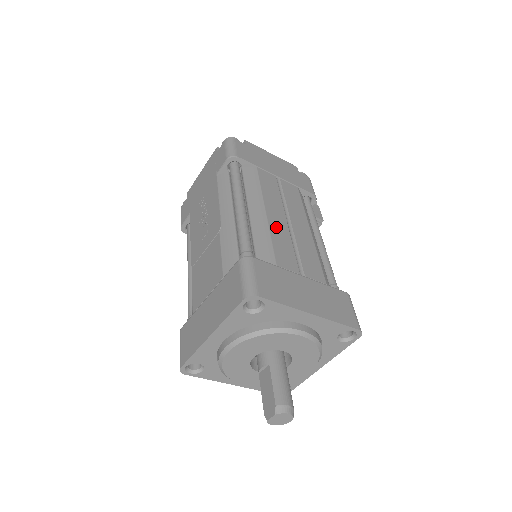
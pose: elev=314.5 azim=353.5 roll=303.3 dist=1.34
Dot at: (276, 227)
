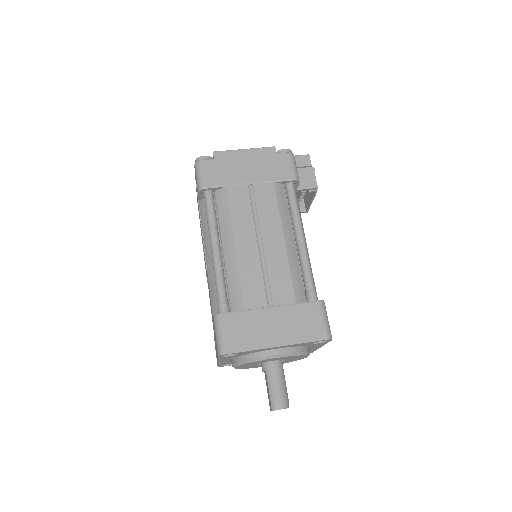
Dot at: (245, 261)
